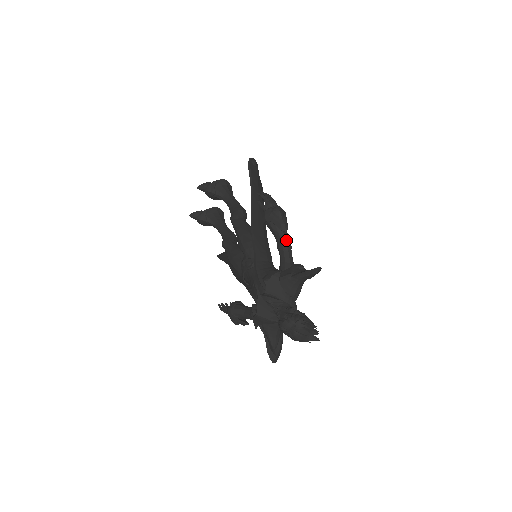
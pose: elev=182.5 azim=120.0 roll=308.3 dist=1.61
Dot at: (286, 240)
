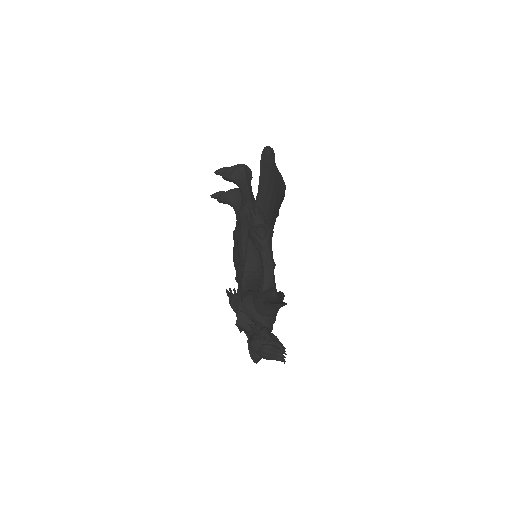
Dot at: (268, 260)
